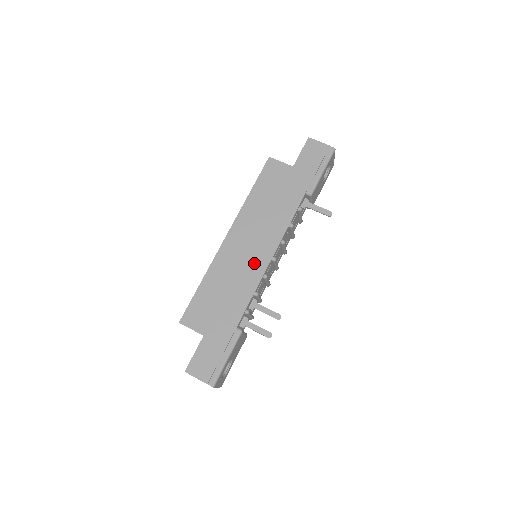
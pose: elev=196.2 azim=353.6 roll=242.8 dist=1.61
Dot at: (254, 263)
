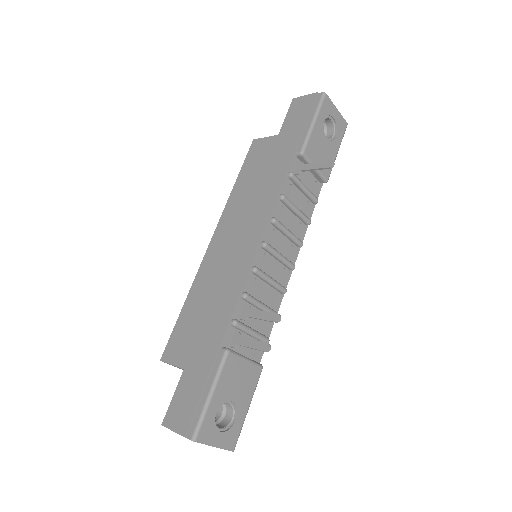
Dot at: (239, 258)
